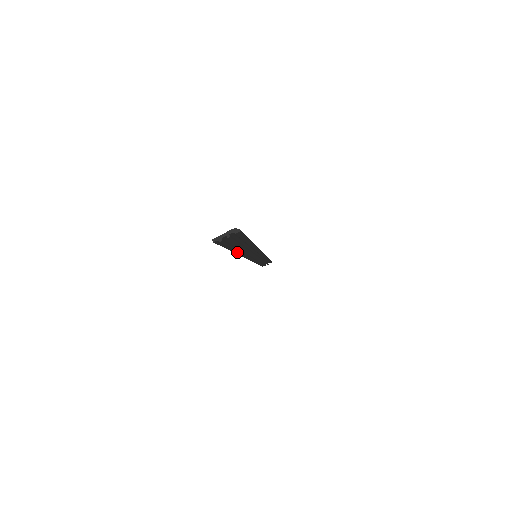
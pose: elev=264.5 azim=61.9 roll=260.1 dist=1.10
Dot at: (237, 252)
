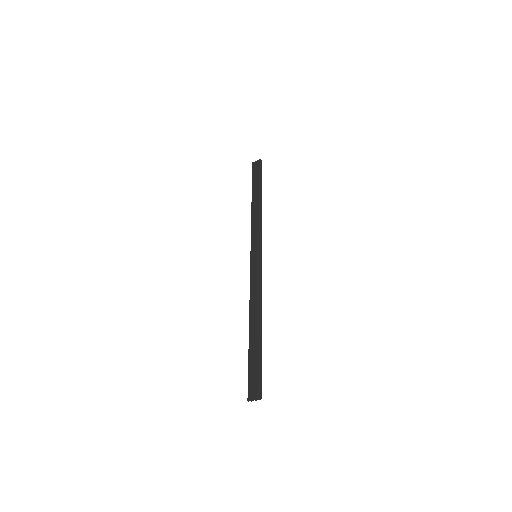
Dot at: (251, 324)
